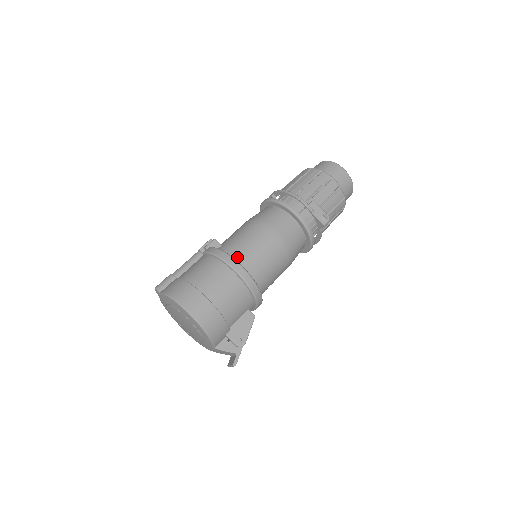
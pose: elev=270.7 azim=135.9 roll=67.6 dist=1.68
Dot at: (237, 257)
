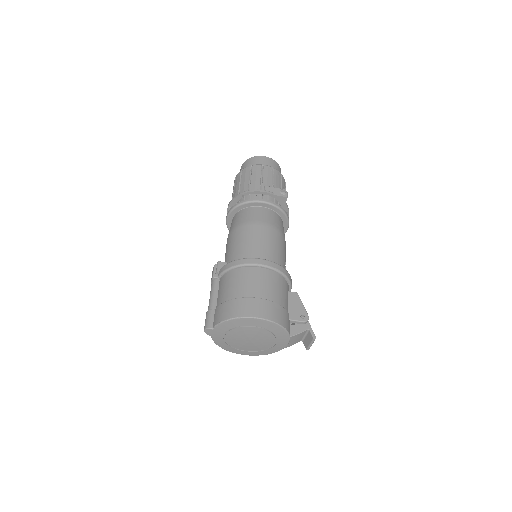
Dot at: (249, 257)
